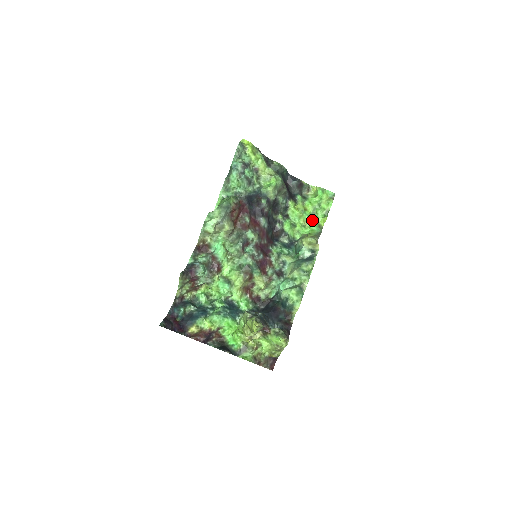
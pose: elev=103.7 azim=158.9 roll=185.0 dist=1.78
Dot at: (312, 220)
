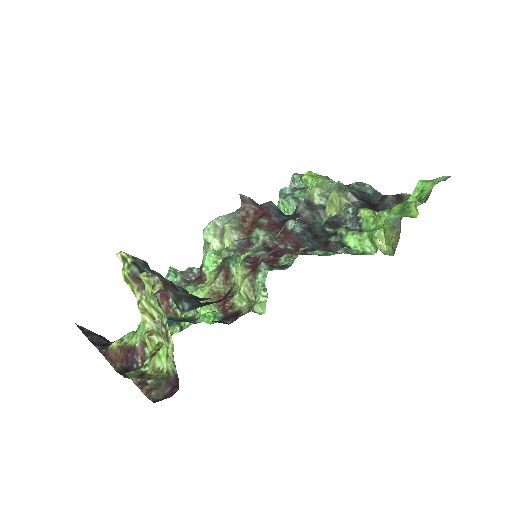
Dot at: occluded
